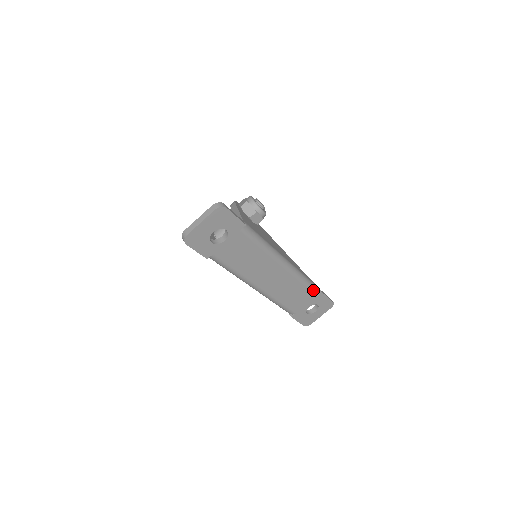
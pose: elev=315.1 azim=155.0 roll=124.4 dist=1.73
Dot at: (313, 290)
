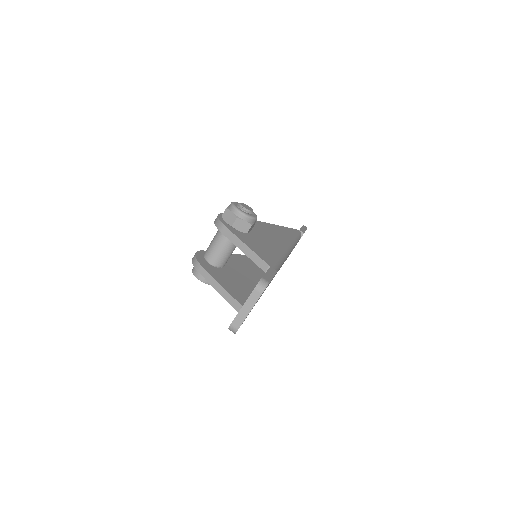
Dot at: (299, 239)
